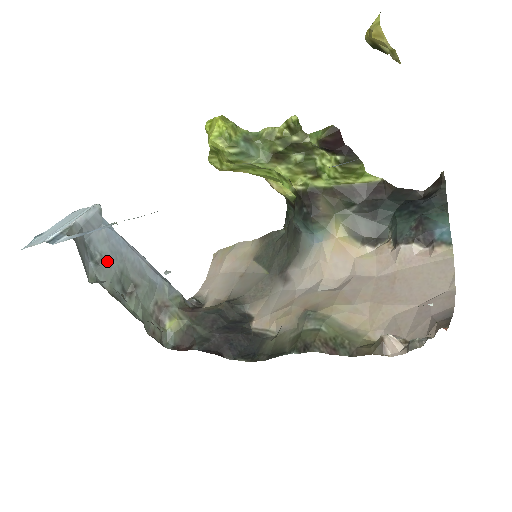
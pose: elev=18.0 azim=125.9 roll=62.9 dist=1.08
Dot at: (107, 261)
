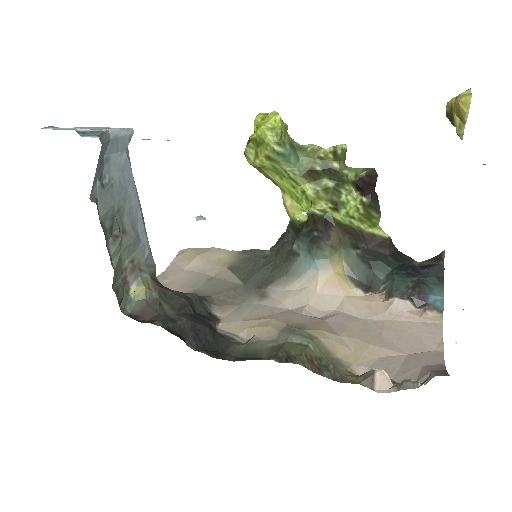
Dot at: (112, 190)
